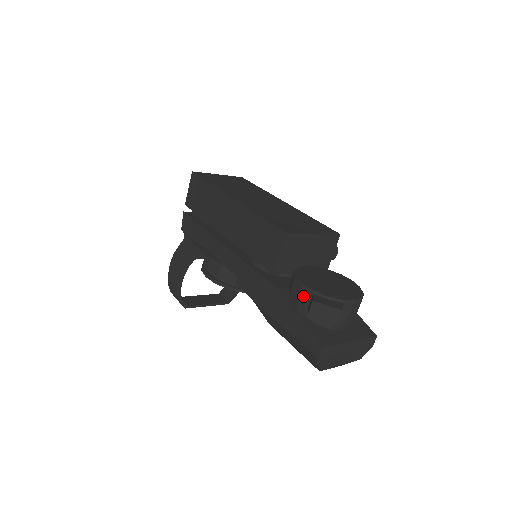
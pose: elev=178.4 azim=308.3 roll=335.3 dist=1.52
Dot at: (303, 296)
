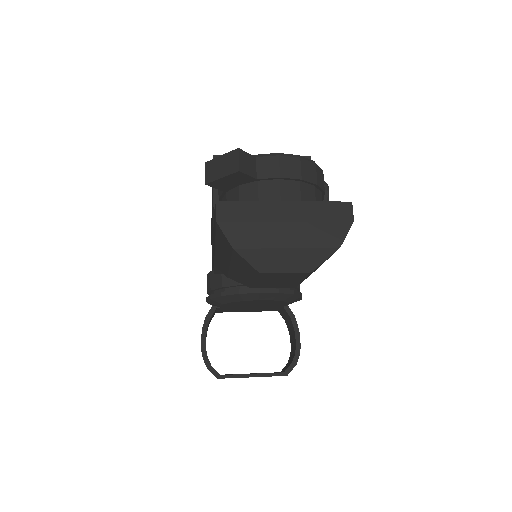
Dot at: occluded
